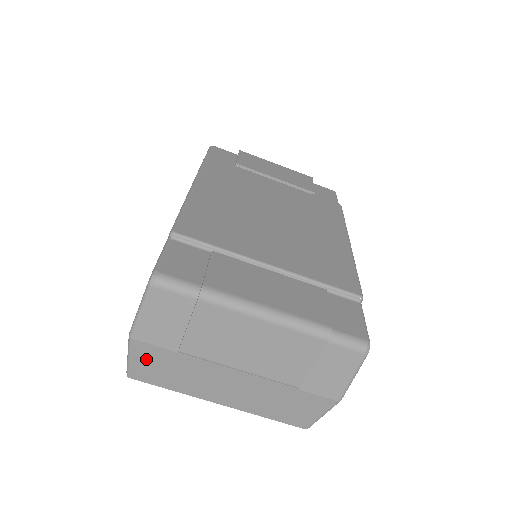
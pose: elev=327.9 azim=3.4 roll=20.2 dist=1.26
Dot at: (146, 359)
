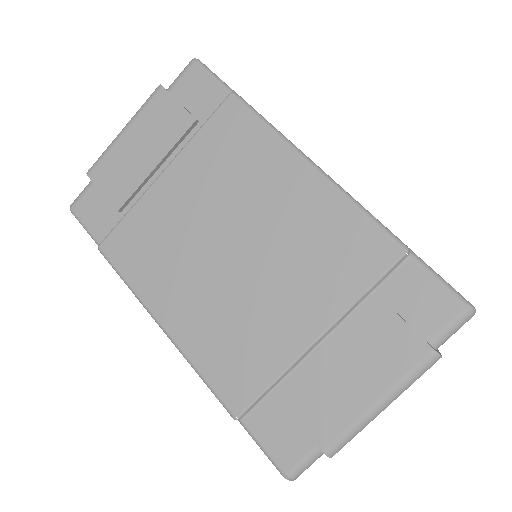
Dot at: occluded
